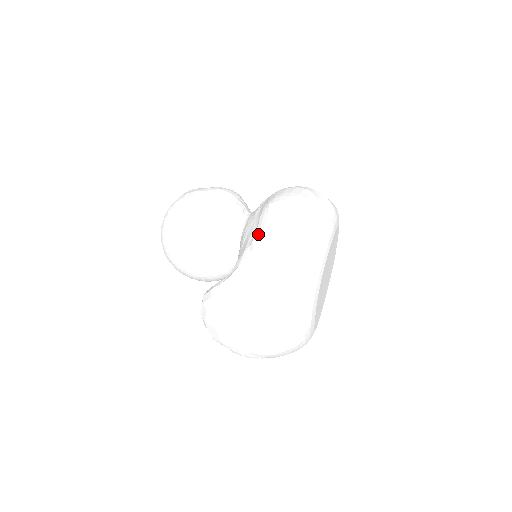
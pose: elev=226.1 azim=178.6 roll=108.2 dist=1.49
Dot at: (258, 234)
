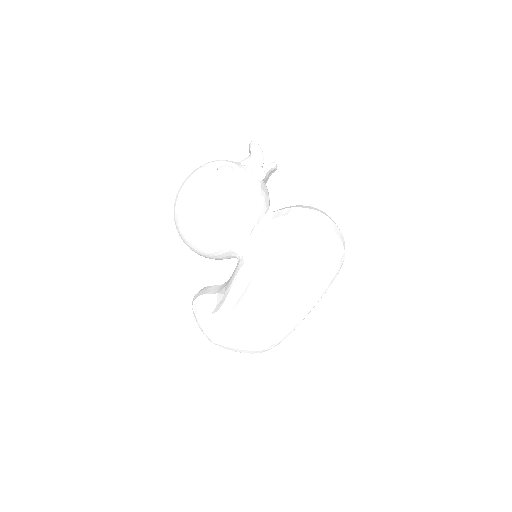
Dot at: (239, 309)
